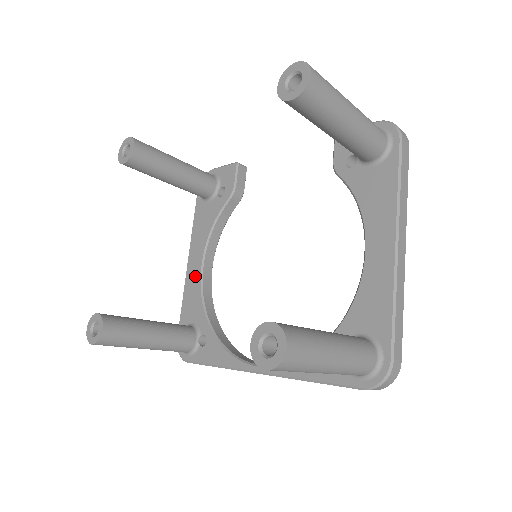
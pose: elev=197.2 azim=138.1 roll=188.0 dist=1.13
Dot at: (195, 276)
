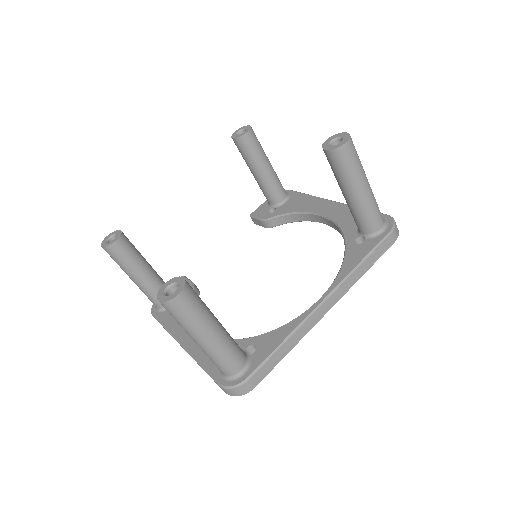
Dot at: occluded
